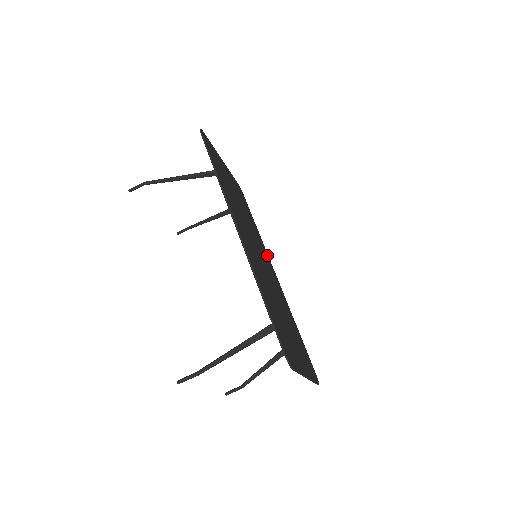
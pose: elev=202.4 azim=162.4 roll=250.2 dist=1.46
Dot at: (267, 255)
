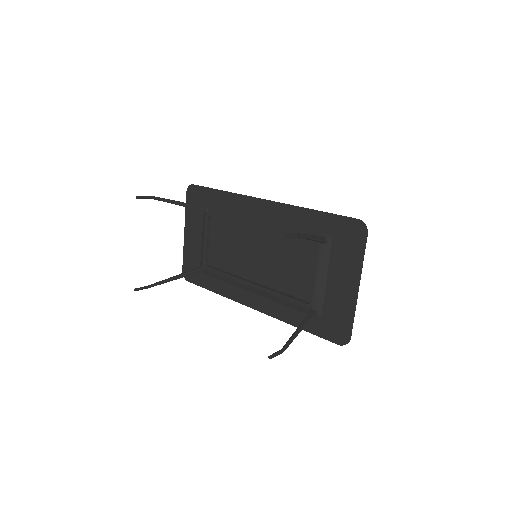
Dot at: (238, 297)
